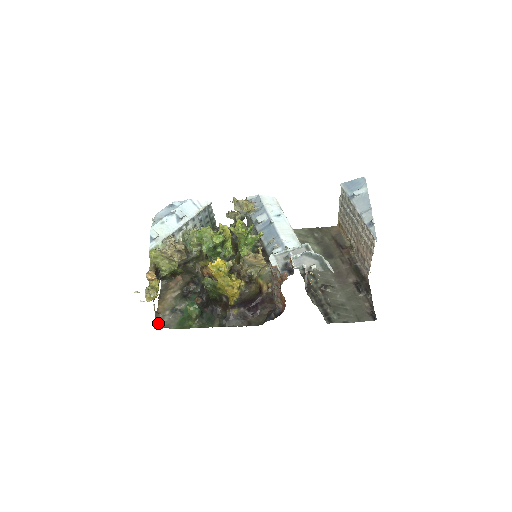
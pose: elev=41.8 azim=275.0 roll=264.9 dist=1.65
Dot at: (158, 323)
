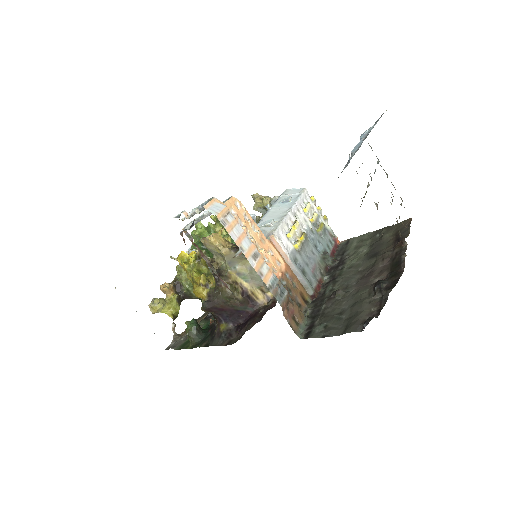
Dot at: (171, 345)
